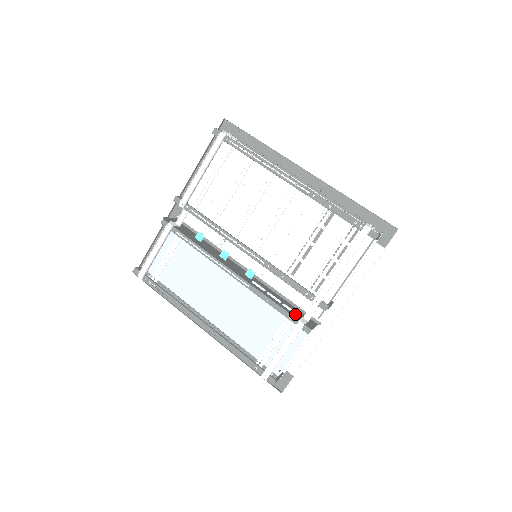
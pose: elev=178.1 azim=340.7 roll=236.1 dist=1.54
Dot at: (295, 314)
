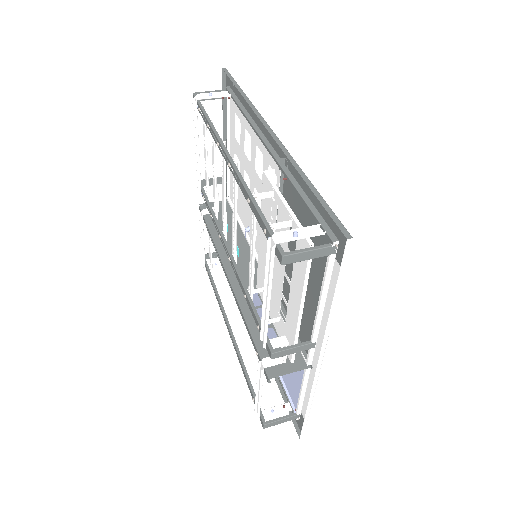
Dot at: occluded
